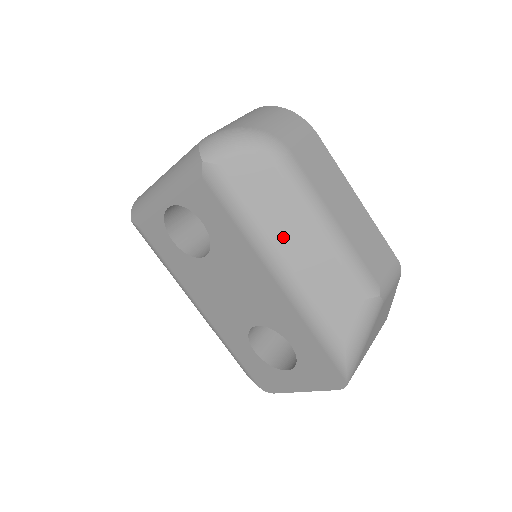
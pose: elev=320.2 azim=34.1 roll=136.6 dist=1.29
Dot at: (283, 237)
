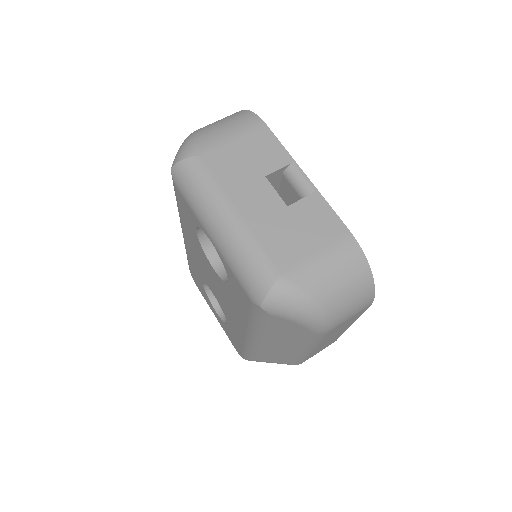
Dot at: (272, 341)
